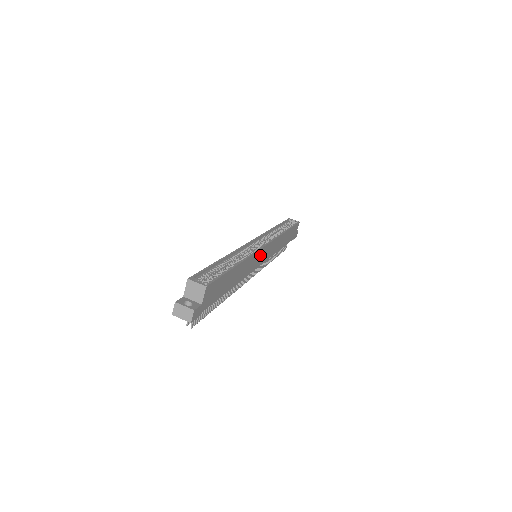
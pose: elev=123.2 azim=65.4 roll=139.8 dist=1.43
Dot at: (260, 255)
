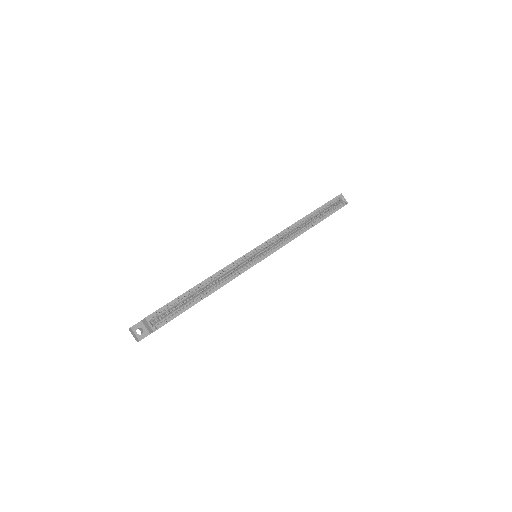
Dot at: occluded
